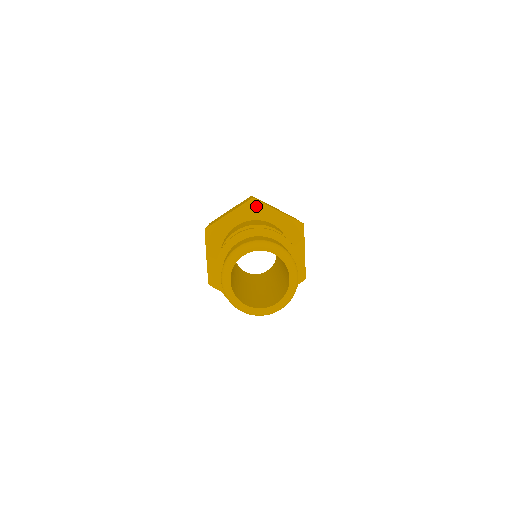
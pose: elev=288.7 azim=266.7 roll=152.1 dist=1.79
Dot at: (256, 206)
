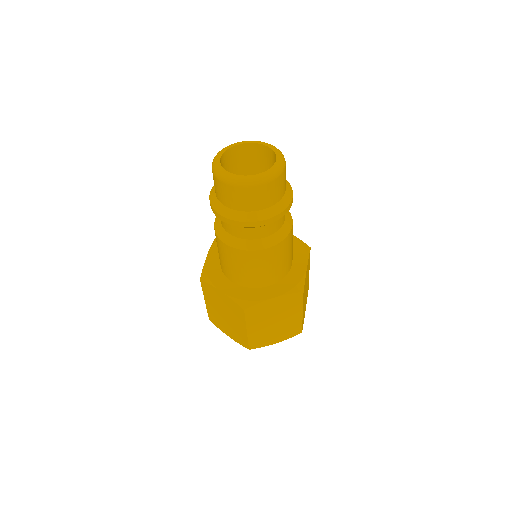
Dot at: occluded
